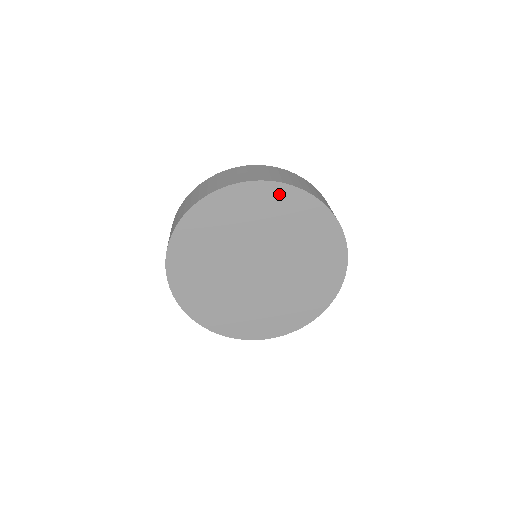
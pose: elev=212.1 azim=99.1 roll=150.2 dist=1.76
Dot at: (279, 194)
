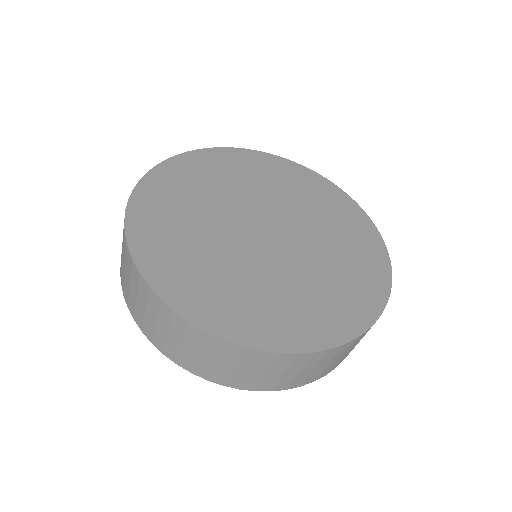
Dot at: (290, 169)
